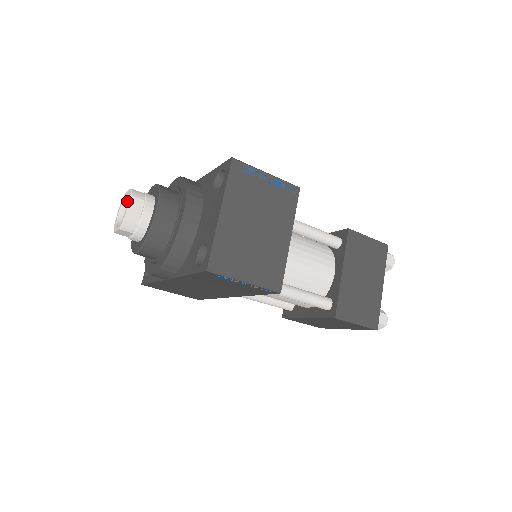
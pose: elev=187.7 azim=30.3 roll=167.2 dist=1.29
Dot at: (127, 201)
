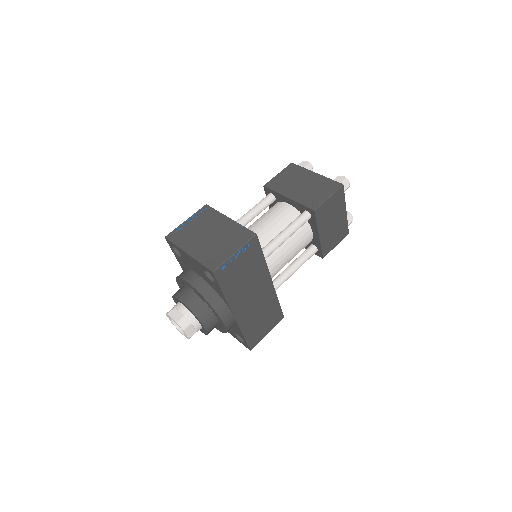
Dot at: occluded
